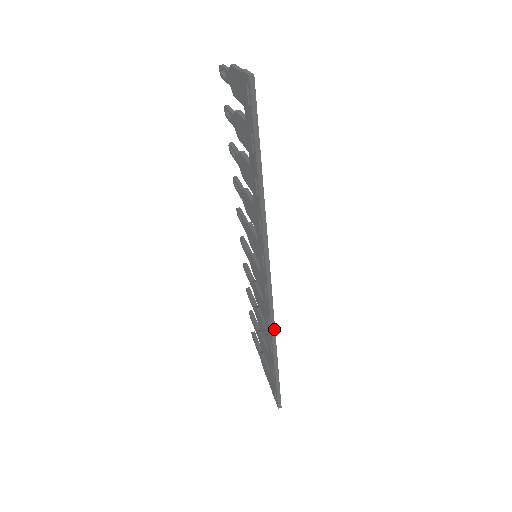
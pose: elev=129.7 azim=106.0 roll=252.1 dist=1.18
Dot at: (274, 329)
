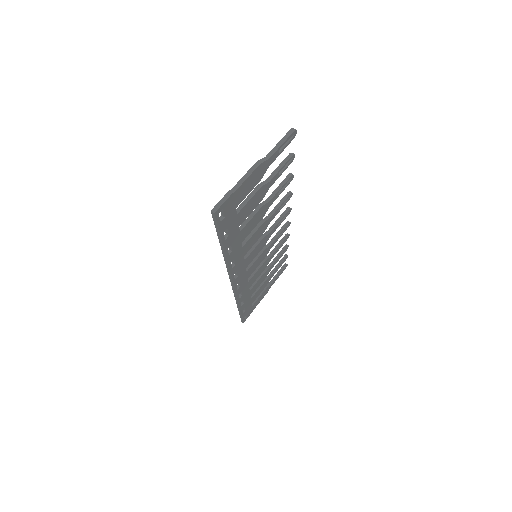
Dot at: (237, 300)
